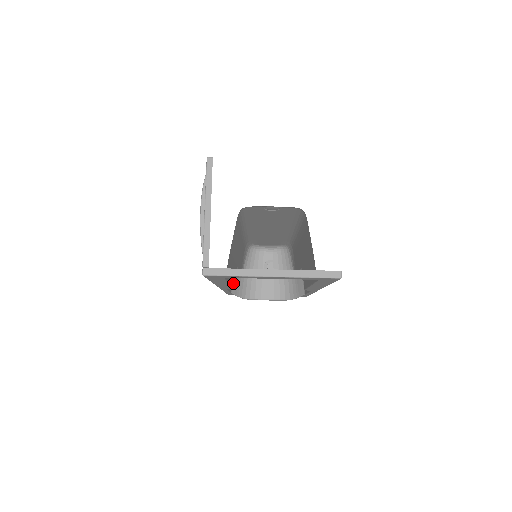
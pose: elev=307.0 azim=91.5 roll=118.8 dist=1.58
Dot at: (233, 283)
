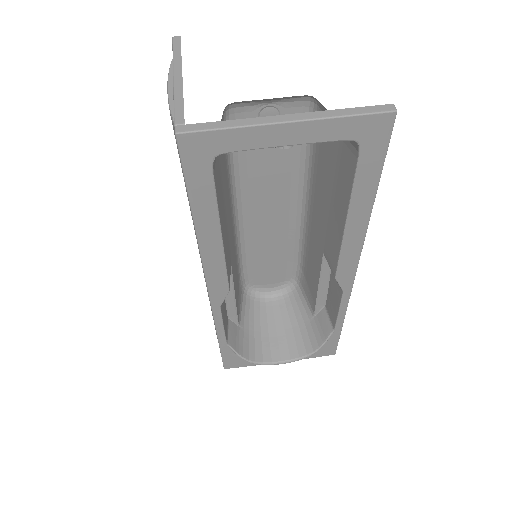
Dot at: (228, 277)
